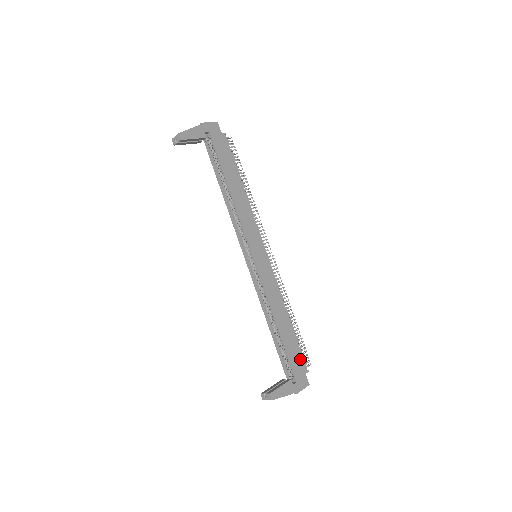
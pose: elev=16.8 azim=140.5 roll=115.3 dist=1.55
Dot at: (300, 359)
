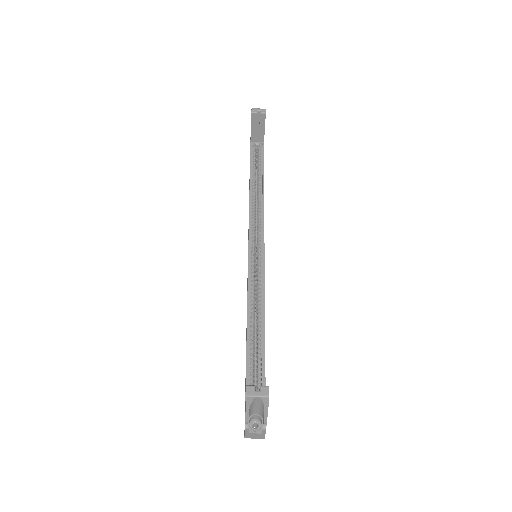
Dot at: occluded
